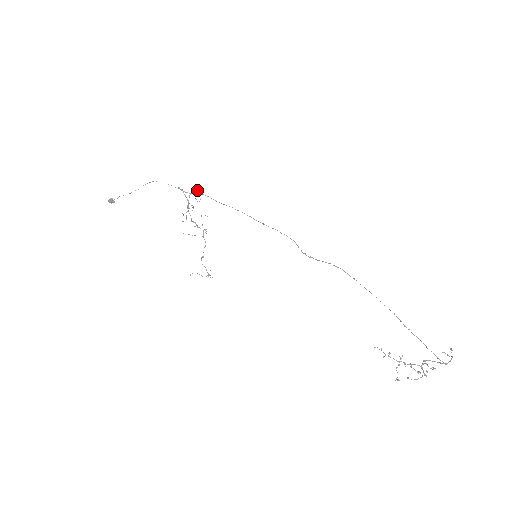
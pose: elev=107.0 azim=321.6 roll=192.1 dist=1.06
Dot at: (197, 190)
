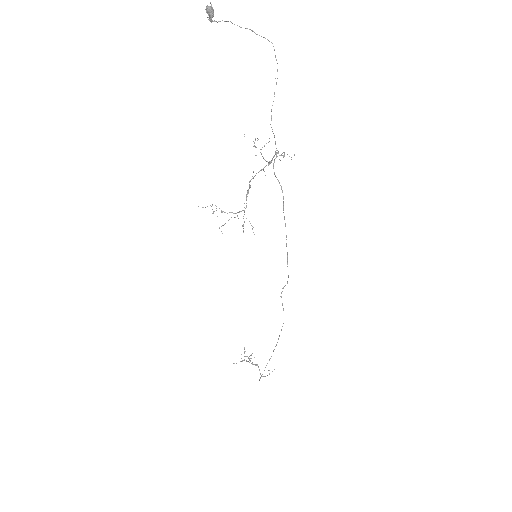
Dot at: occluded
